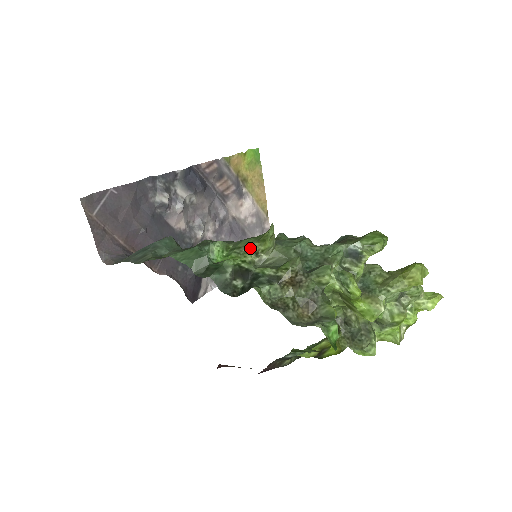
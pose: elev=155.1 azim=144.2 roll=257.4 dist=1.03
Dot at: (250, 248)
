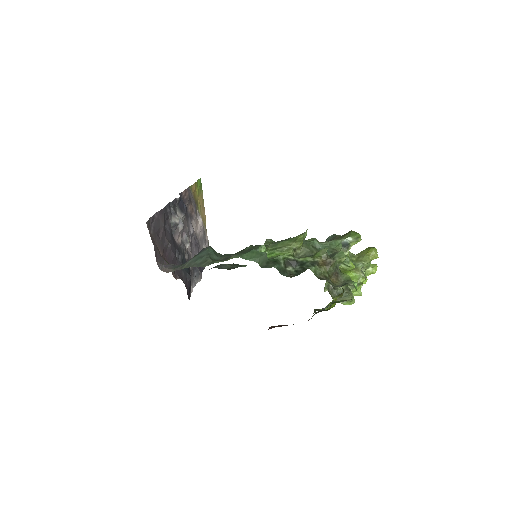
Dot at: (291, 247)
